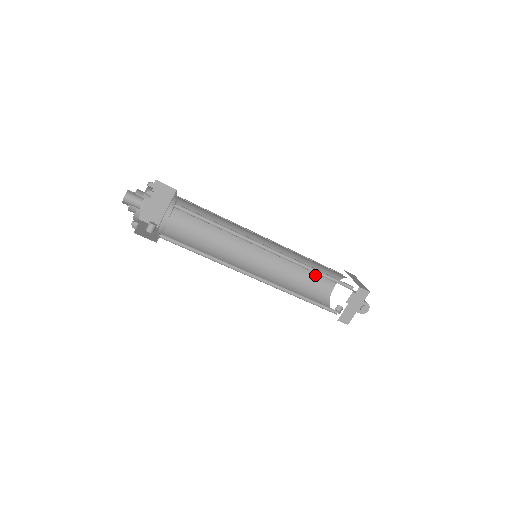
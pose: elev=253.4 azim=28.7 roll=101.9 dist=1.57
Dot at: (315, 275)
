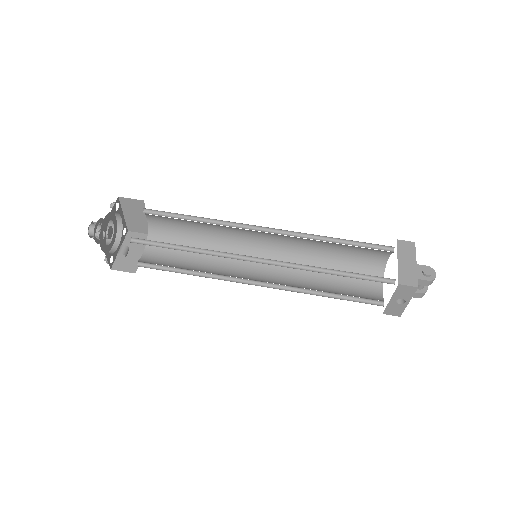
Dot at: (348, 283)
